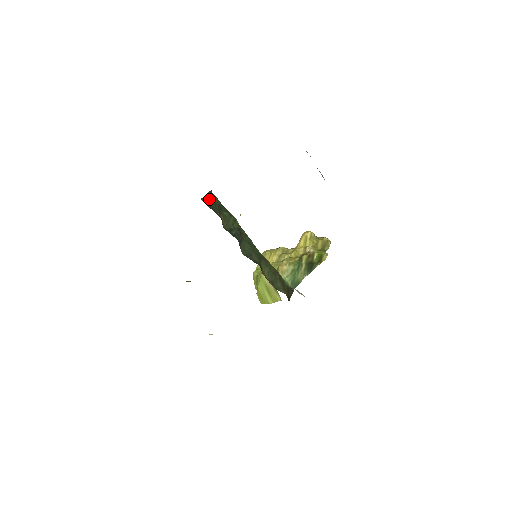
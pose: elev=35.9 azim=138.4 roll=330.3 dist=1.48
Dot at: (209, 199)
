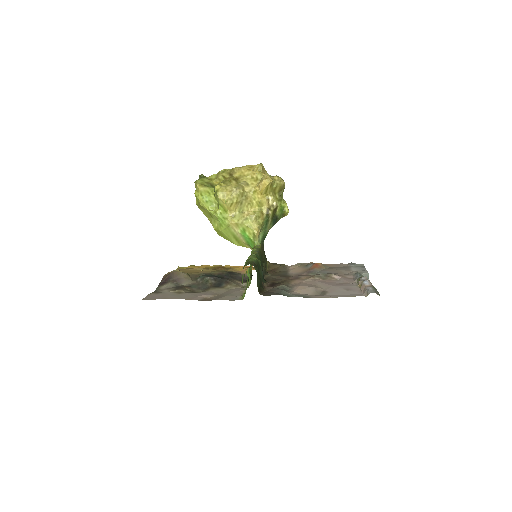
Dot at: (258, 281)
